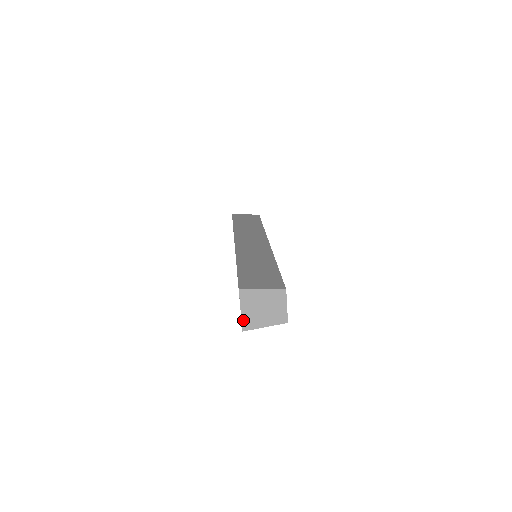
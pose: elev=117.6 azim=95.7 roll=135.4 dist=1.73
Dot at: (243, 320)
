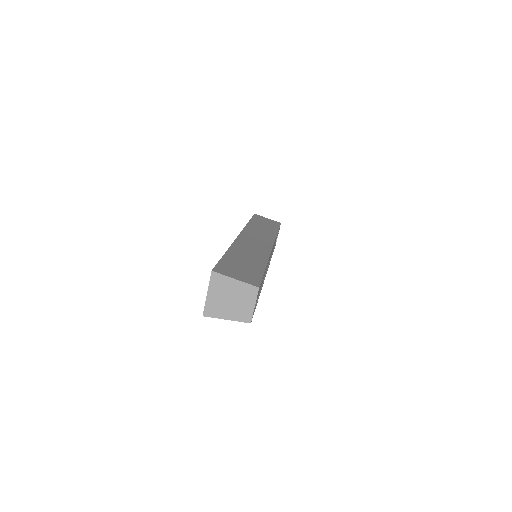
Dot at: (207, 304)
